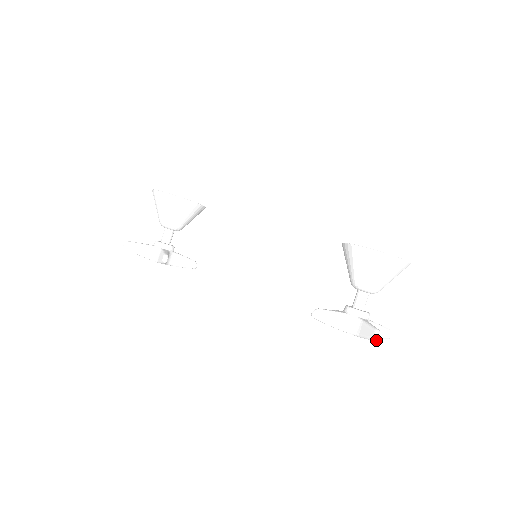
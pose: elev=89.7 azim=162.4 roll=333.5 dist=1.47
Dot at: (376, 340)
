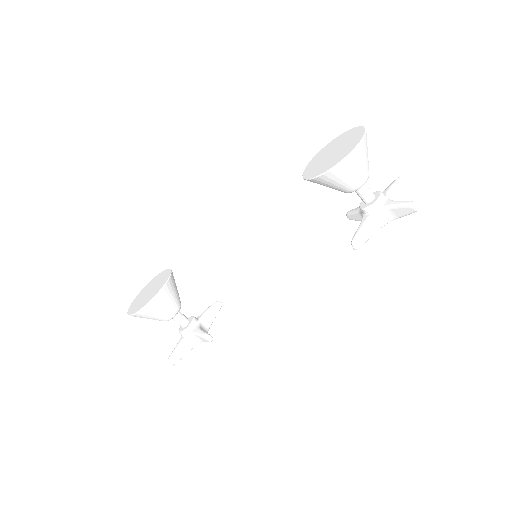
Dot at: occluded
